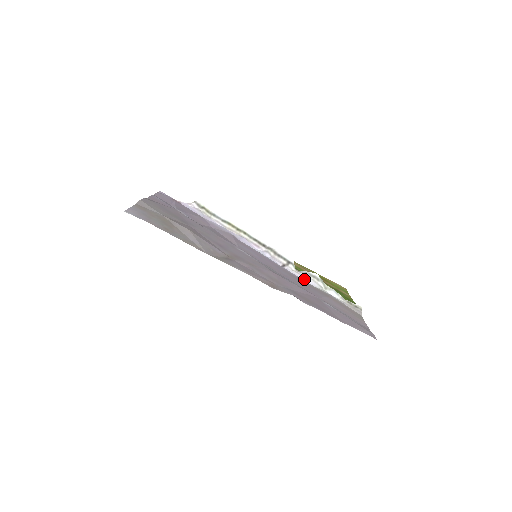
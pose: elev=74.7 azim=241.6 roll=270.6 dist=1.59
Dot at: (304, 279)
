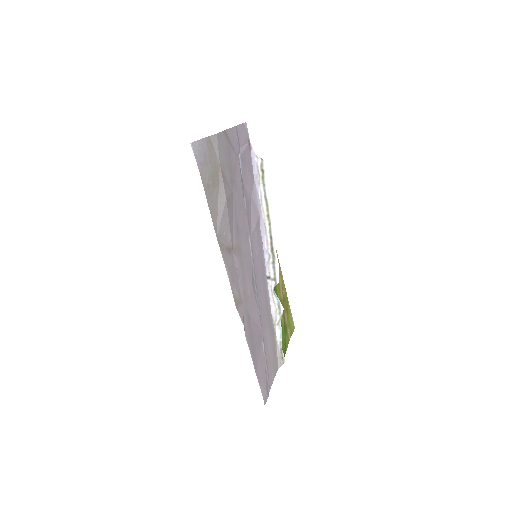
Dot at: (271, 302)
